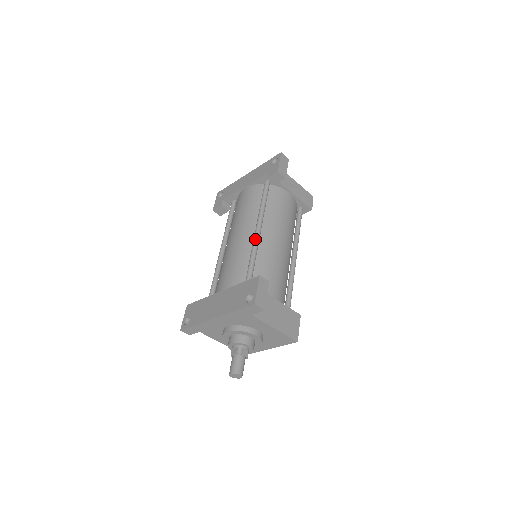
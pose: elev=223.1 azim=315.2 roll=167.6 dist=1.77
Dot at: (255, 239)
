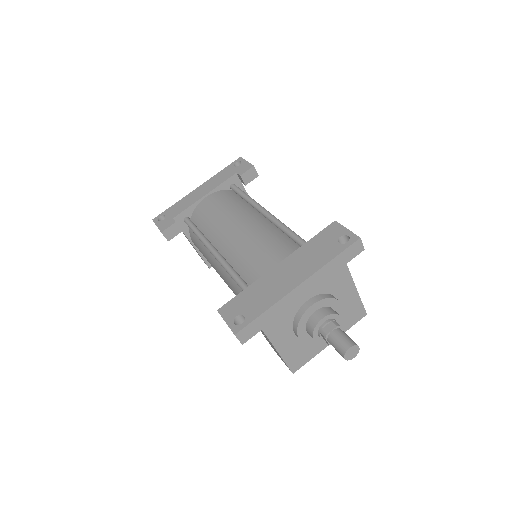
Dot at: (274, 217)
